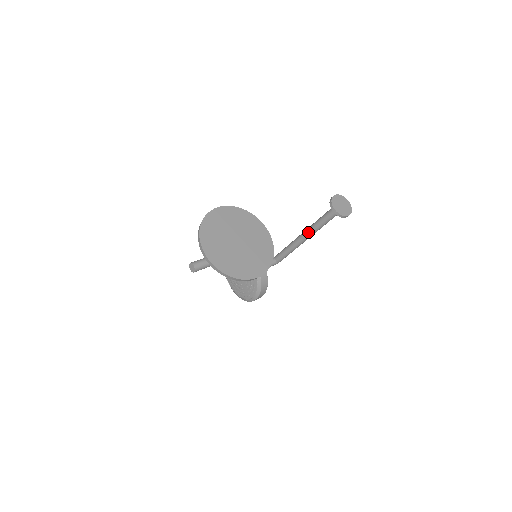
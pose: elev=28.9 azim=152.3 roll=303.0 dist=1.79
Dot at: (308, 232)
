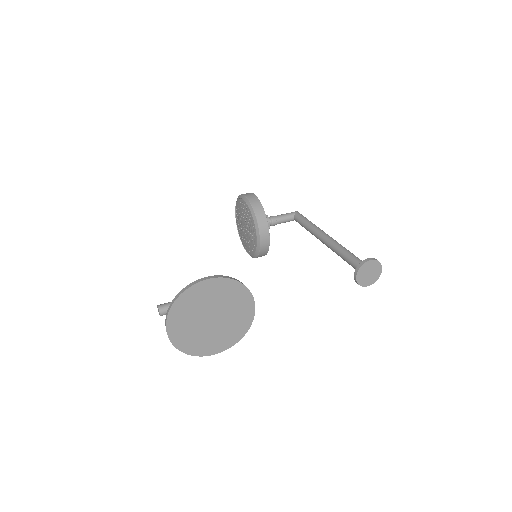
Dot at: (329, 247)
